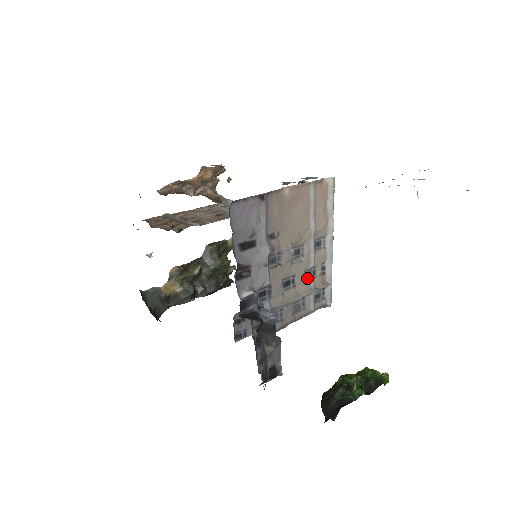
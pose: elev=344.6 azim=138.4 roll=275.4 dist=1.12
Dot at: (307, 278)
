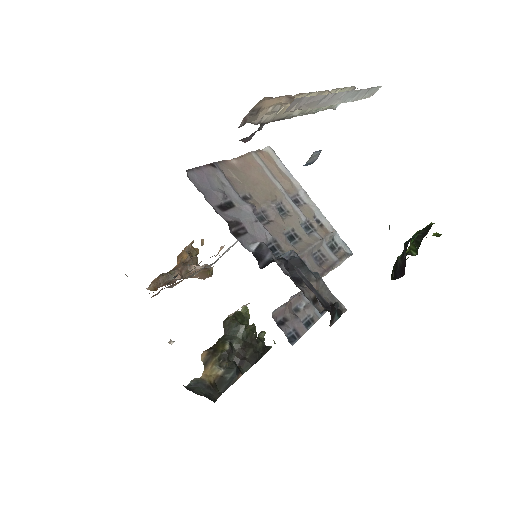
Dot at: (308, 232)
